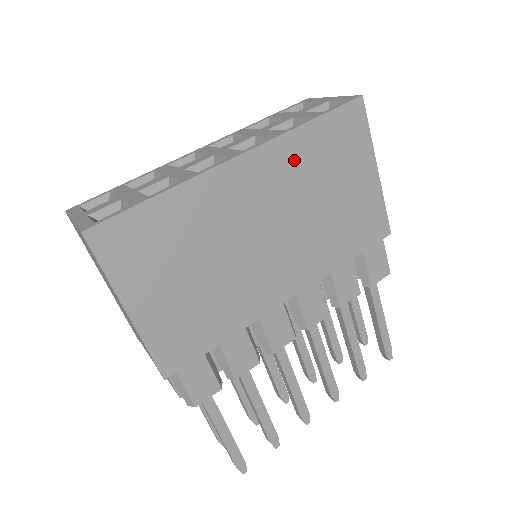
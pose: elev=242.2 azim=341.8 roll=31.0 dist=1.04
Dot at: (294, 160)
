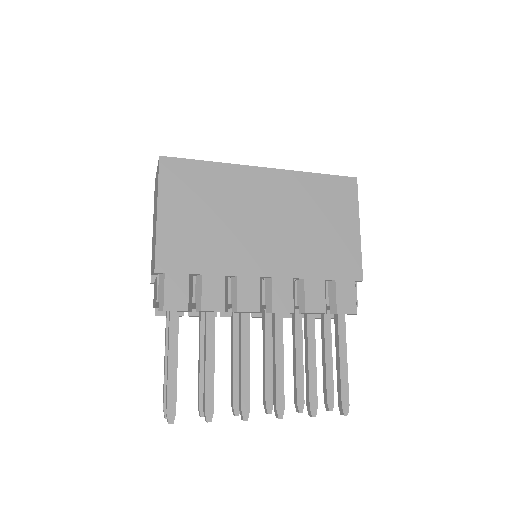
Dot at: (299, 189)
